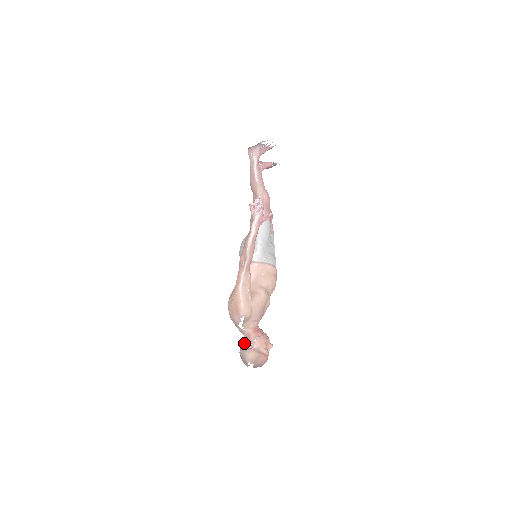
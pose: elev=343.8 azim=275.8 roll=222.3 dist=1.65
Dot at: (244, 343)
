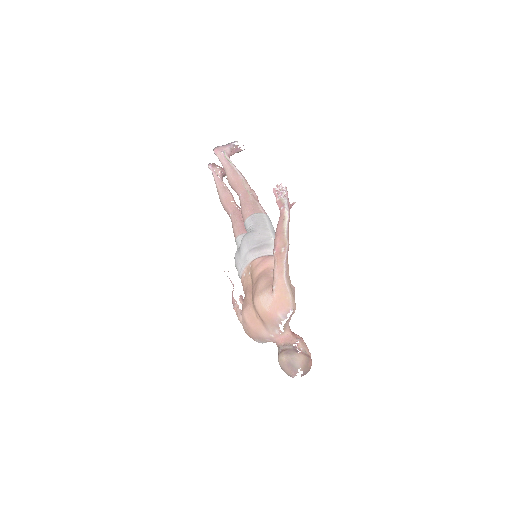
Dot at: (286, 347)
